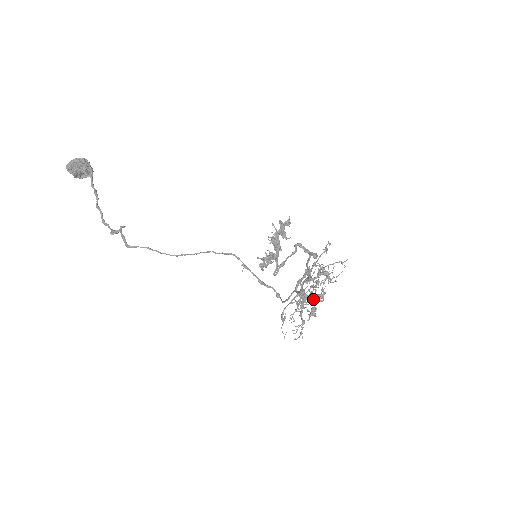
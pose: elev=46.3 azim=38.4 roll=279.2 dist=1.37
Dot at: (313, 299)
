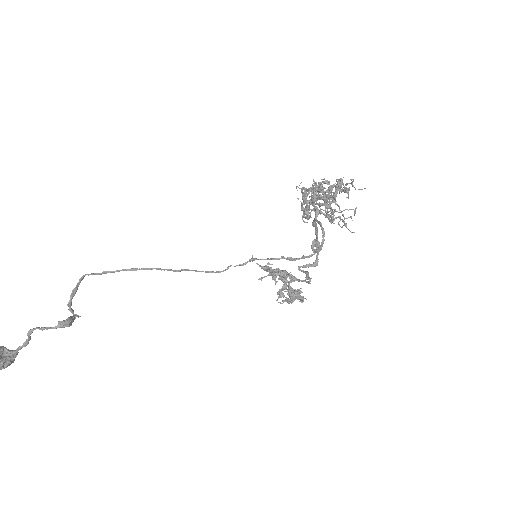
Dot at: (325, 188)
